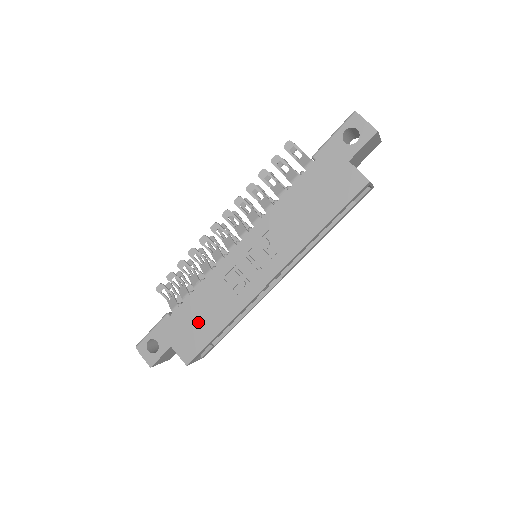
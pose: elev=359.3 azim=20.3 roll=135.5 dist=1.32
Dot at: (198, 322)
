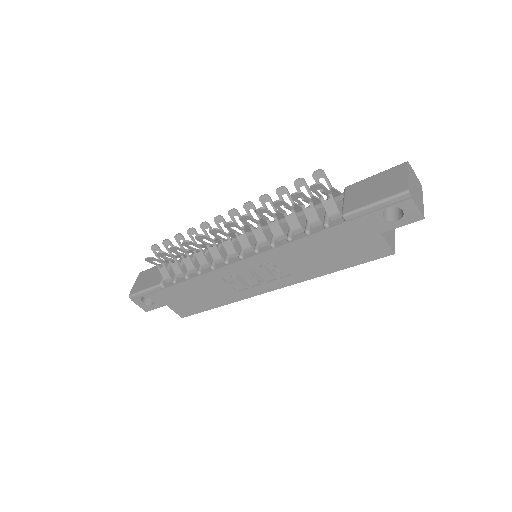
Dot at: (194, 298)
